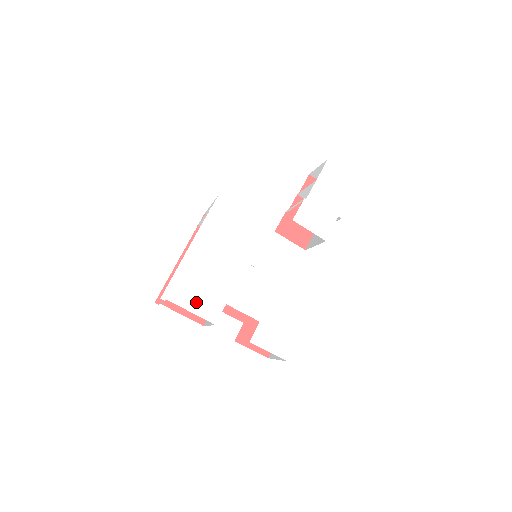
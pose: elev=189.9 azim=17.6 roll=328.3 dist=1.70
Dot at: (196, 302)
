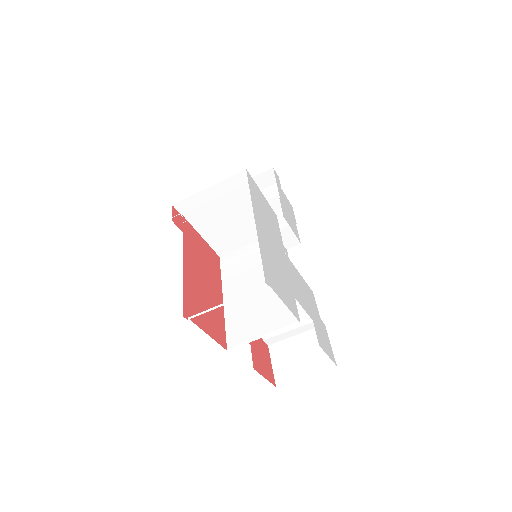
Dot at: (283, 292)
